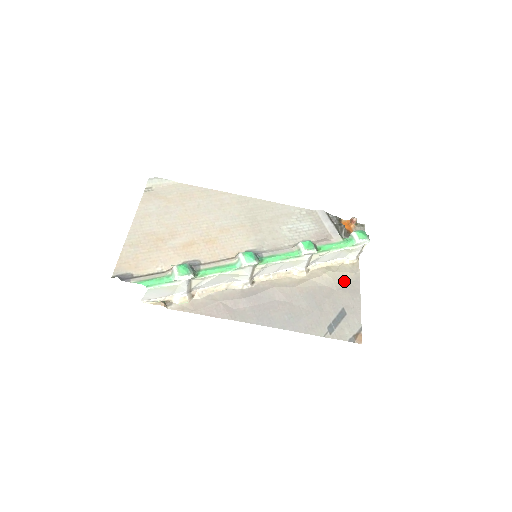
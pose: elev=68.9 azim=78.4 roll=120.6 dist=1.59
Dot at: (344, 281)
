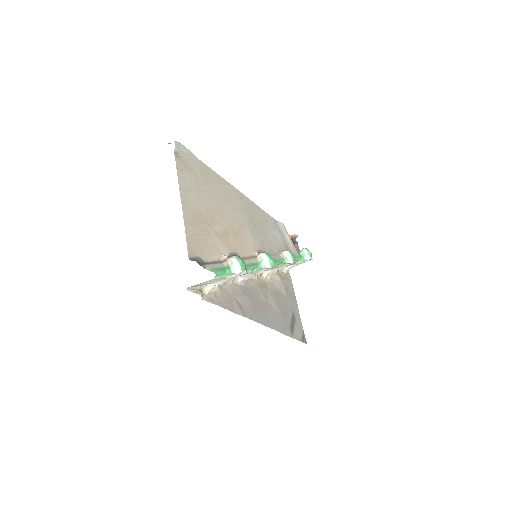
Dot at: (287, 288)
